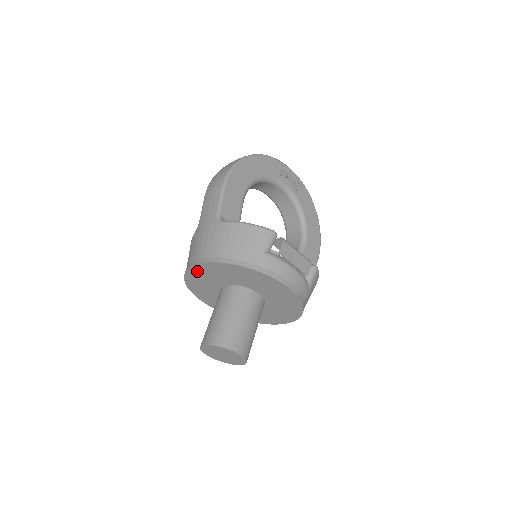
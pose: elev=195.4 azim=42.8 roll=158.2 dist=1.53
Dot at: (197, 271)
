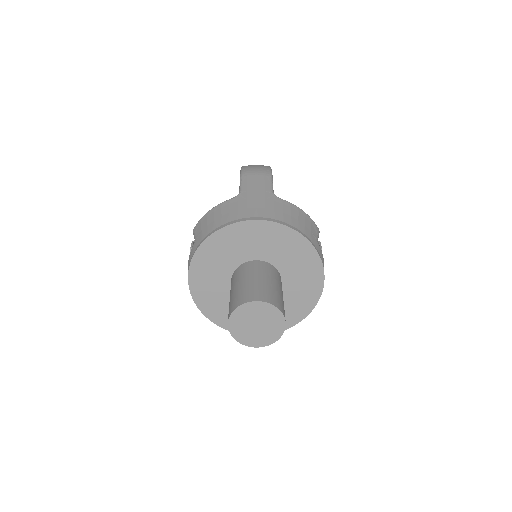
Dot at: (245, 229)
